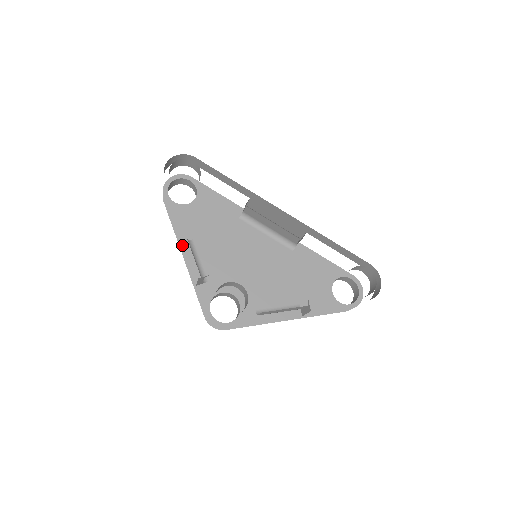
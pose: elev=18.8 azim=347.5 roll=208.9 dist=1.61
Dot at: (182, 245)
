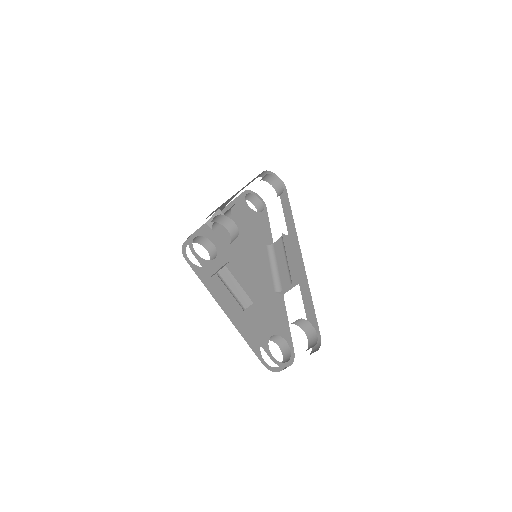
Dot at: occluded
